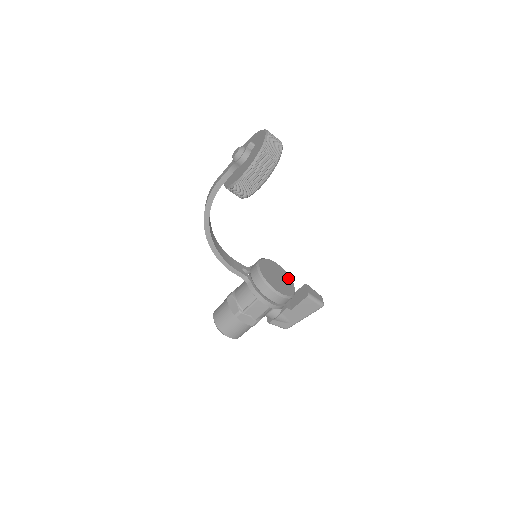
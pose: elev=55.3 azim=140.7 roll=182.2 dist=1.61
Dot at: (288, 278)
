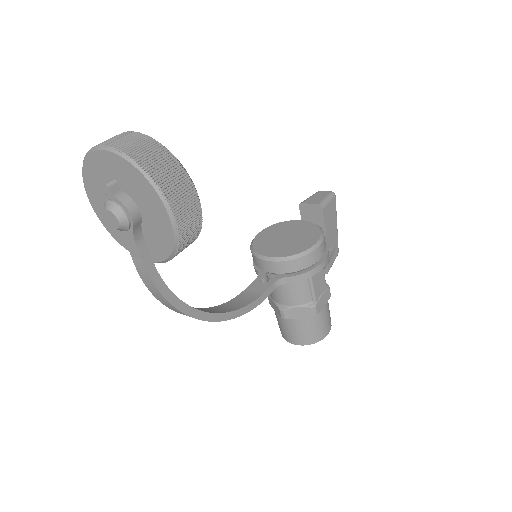
Dot at: (286, 224)
